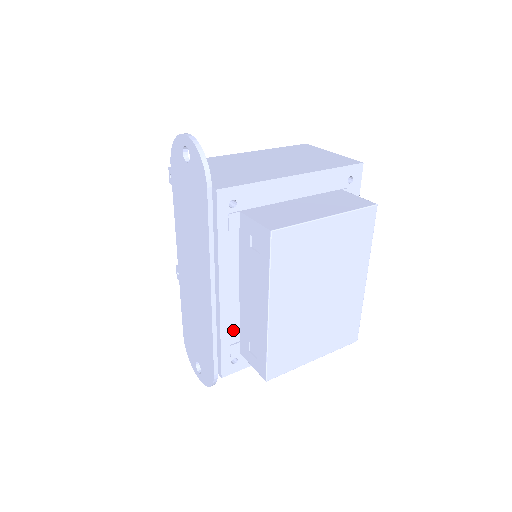
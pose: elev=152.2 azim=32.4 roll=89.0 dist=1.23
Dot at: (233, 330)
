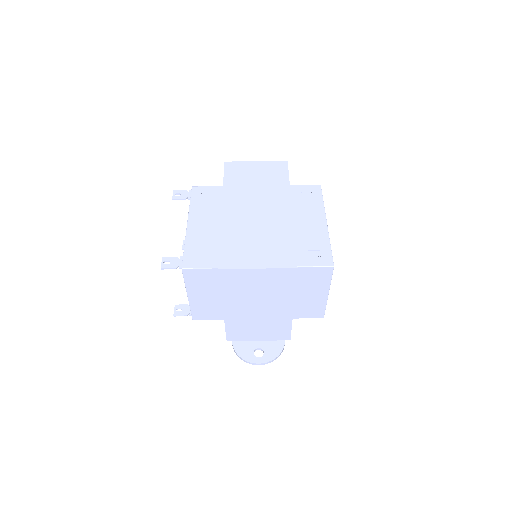
Dot at: occluded
